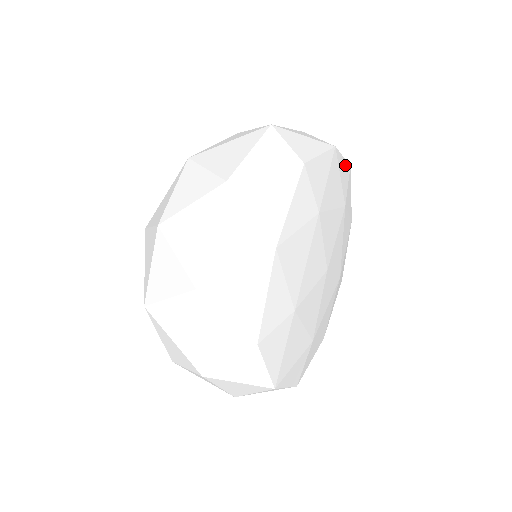
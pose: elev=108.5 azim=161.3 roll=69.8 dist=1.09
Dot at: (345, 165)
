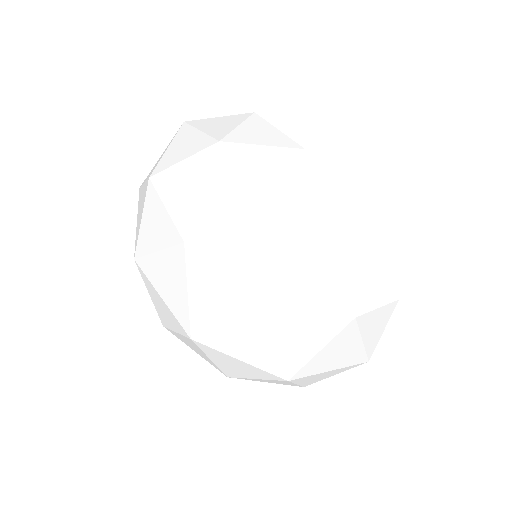
Dot at: occluded
